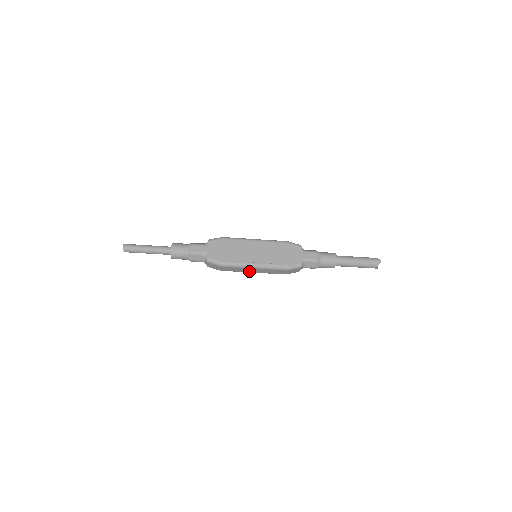
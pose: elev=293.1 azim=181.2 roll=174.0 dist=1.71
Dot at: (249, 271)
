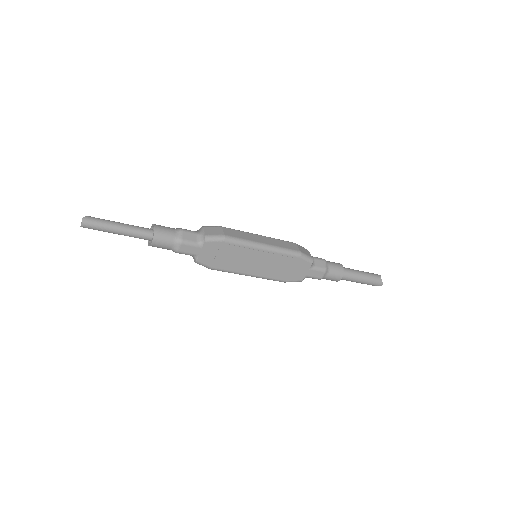
Dot at: occluded
